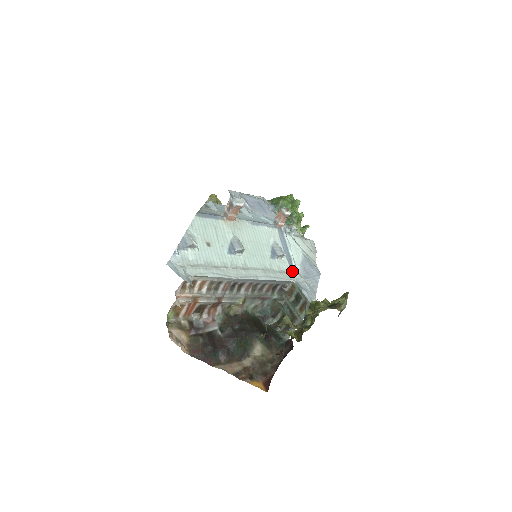
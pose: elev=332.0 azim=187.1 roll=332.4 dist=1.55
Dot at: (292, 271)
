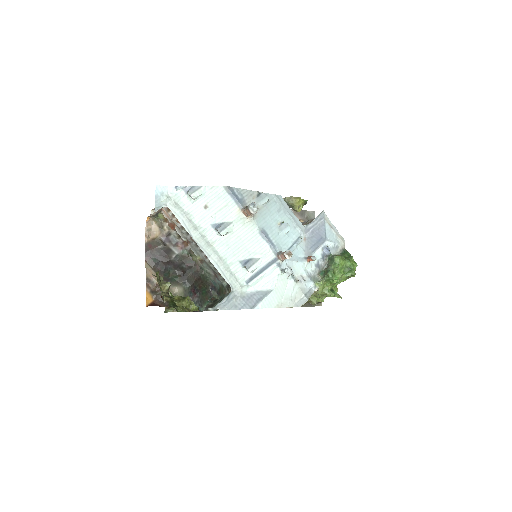
Dot at: (242, 284)
